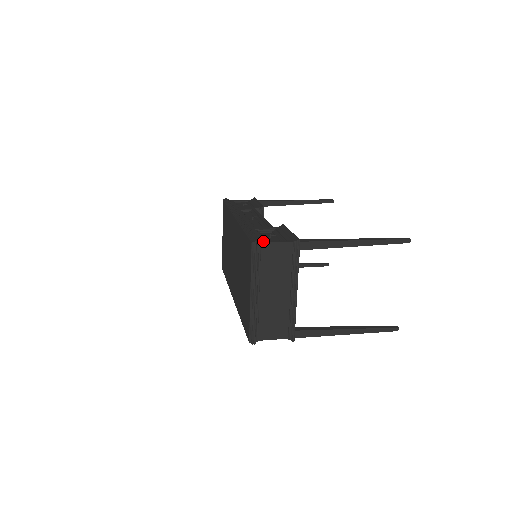
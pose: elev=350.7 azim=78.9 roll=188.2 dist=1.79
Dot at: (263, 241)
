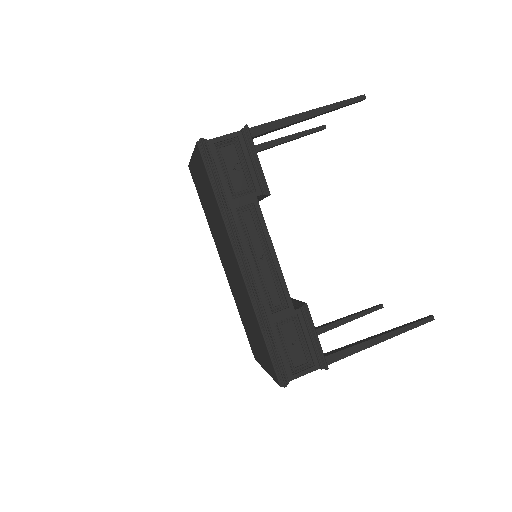
Dot at: (291, 376)
